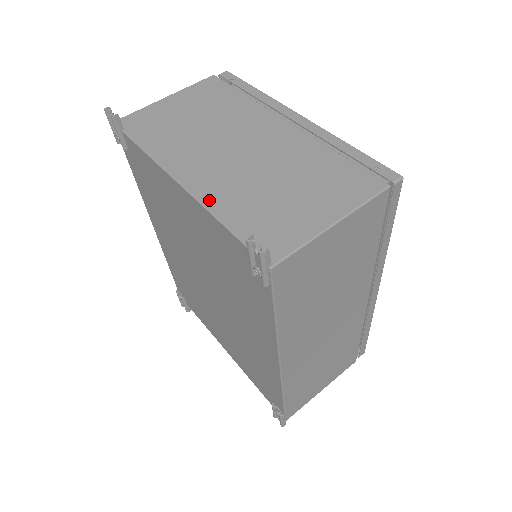
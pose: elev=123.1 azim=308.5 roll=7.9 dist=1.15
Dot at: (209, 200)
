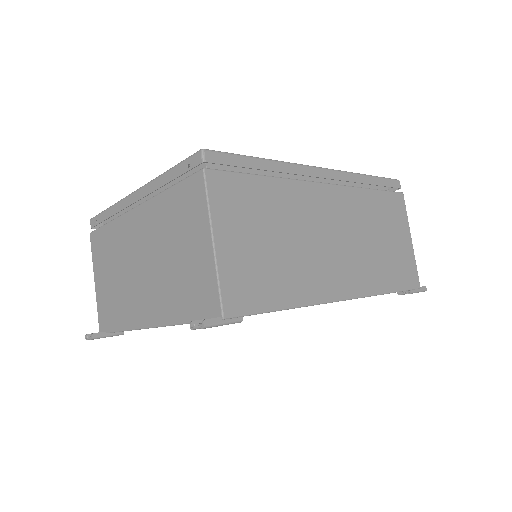
Dot at: (166, 318)
